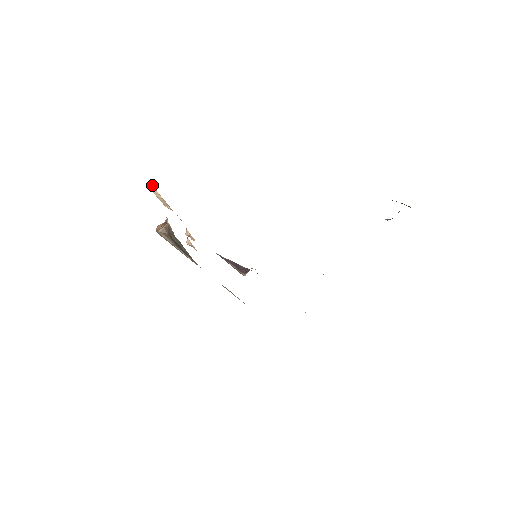
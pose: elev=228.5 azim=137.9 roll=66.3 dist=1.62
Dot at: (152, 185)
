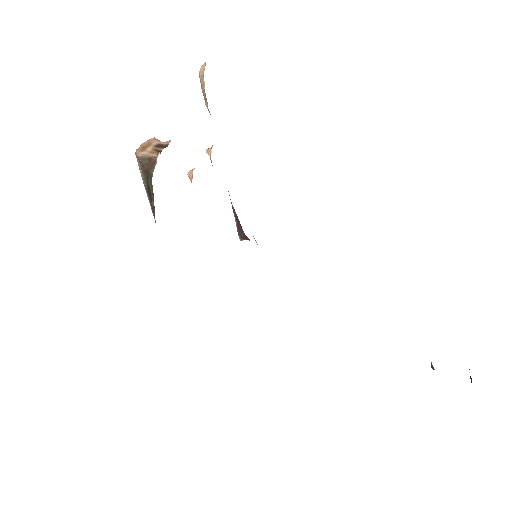
Dot at: (205, 63)
